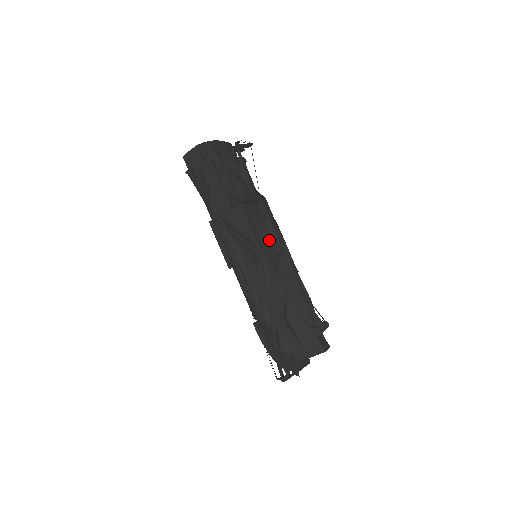
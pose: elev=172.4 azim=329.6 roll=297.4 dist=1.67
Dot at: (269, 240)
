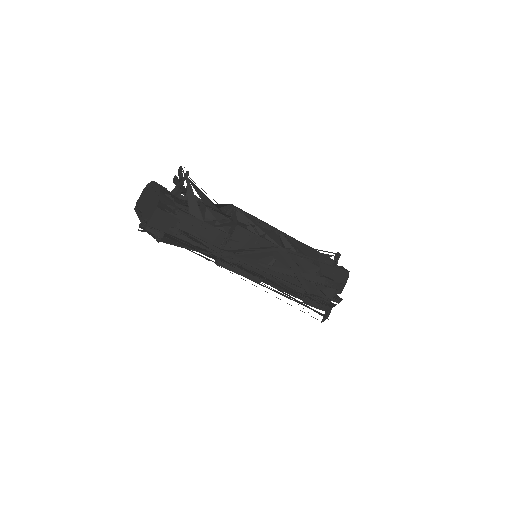
Dot at: (270, 234)
